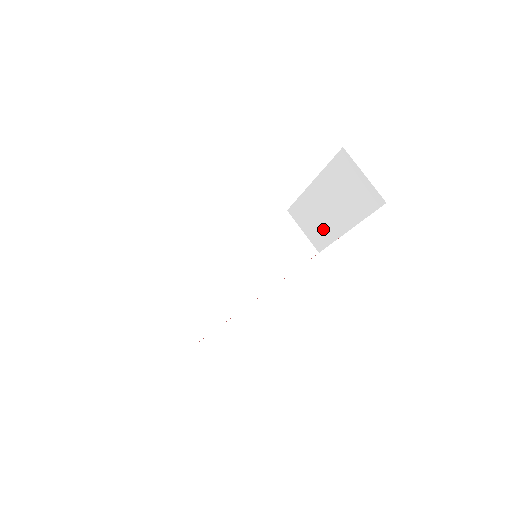
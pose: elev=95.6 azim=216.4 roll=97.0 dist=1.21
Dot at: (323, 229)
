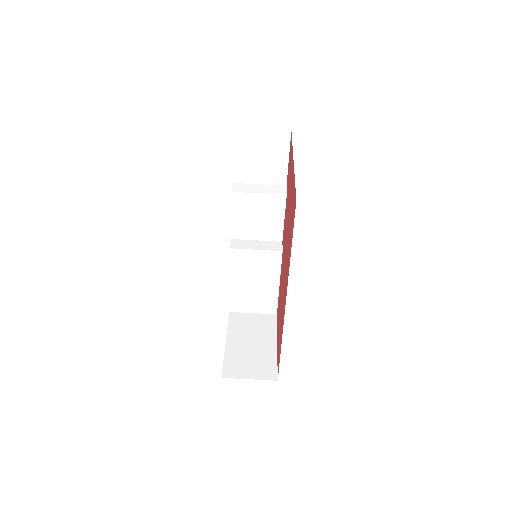
Dot at: occluded
